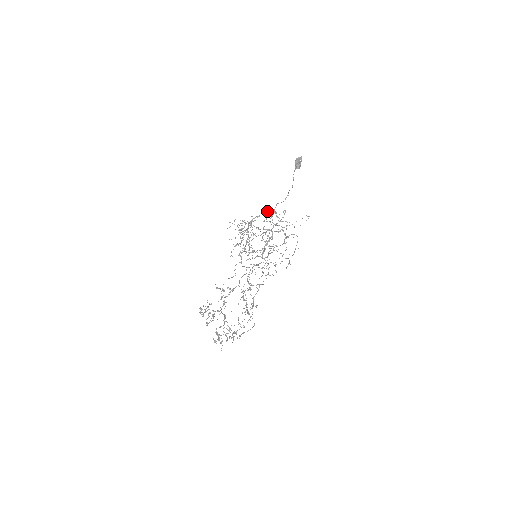
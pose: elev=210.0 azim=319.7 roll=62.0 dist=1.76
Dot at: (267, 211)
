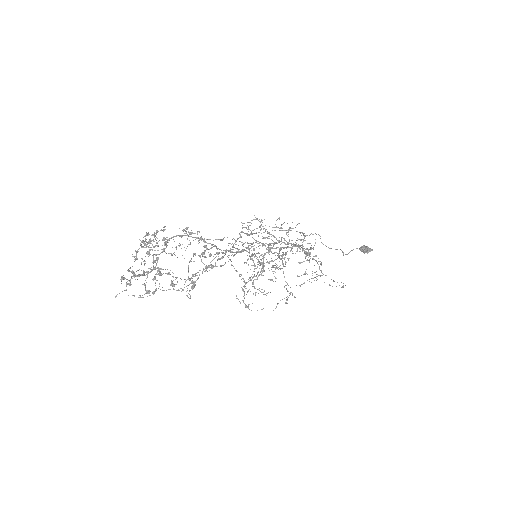
Dot at: occluded
